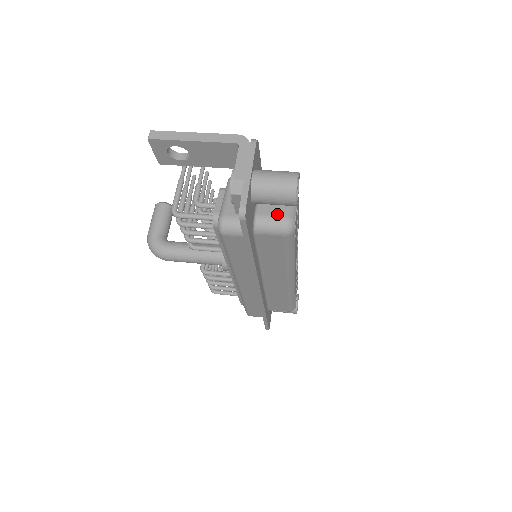
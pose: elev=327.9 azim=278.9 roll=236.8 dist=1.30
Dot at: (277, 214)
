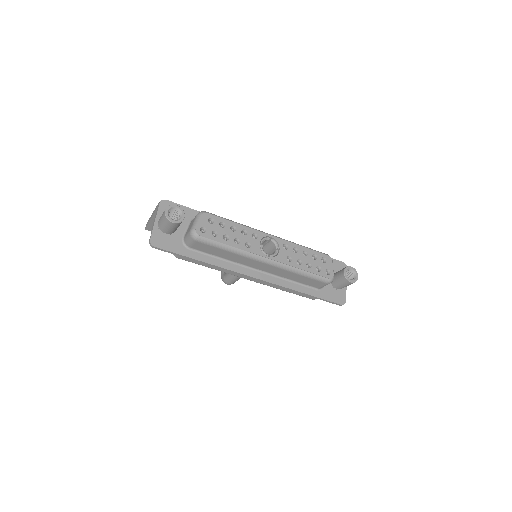
Dot at: (189, 231)
